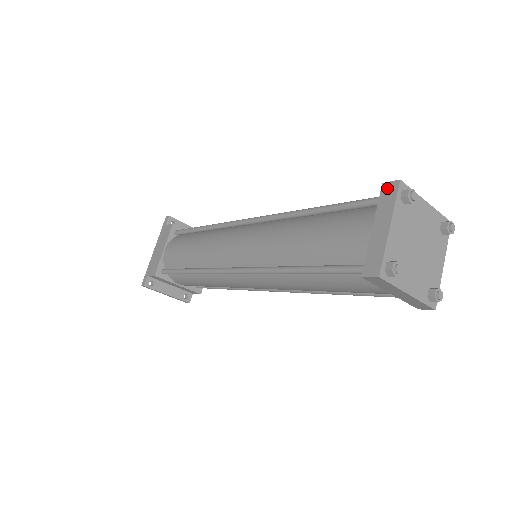
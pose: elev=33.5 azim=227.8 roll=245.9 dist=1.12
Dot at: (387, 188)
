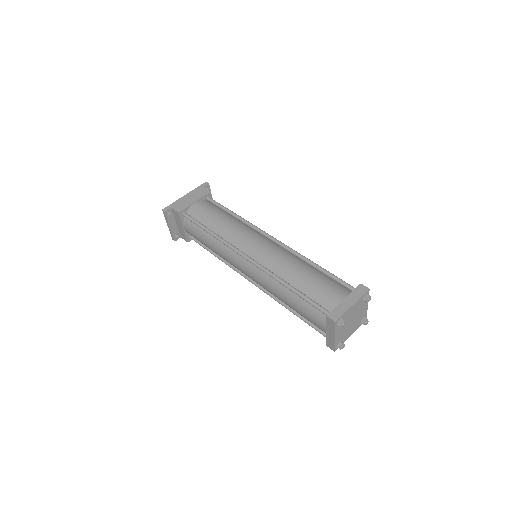
Dot at: (362, 287)
